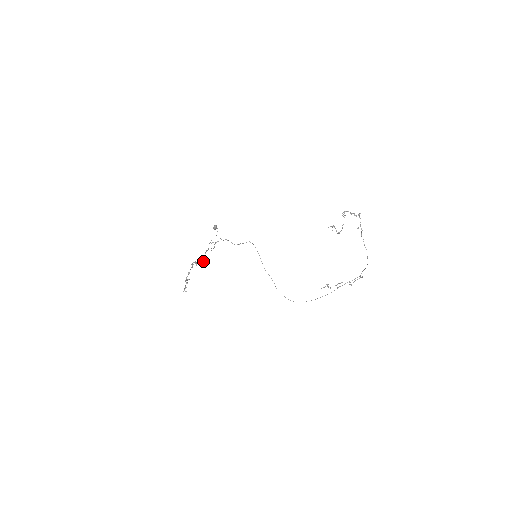
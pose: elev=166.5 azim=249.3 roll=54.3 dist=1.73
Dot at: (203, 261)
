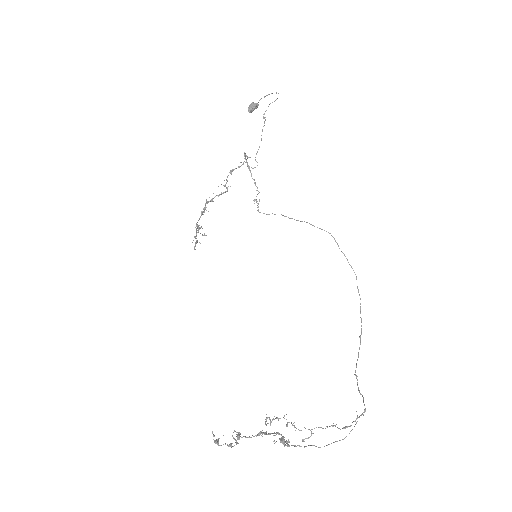
Dot at: (227, 189)
